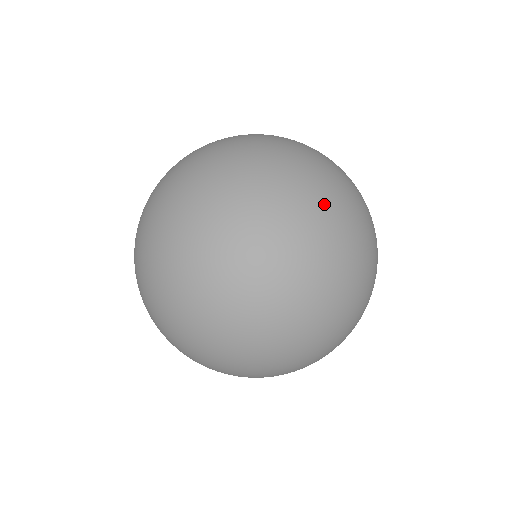
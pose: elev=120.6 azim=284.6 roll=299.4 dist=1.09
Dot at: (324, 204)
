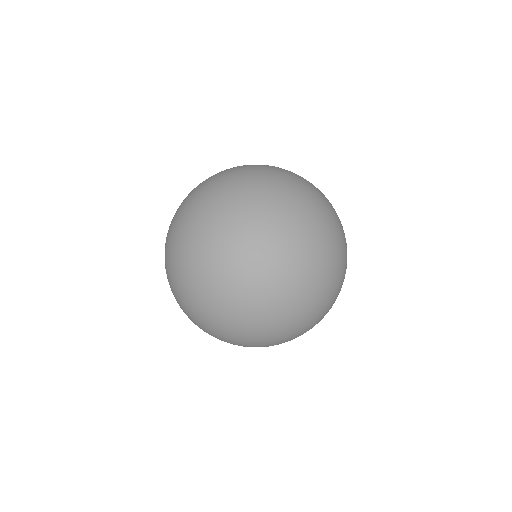
Dot at: (327, 311)
